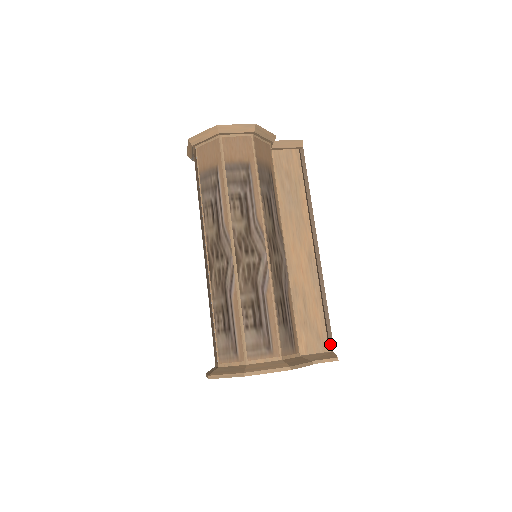
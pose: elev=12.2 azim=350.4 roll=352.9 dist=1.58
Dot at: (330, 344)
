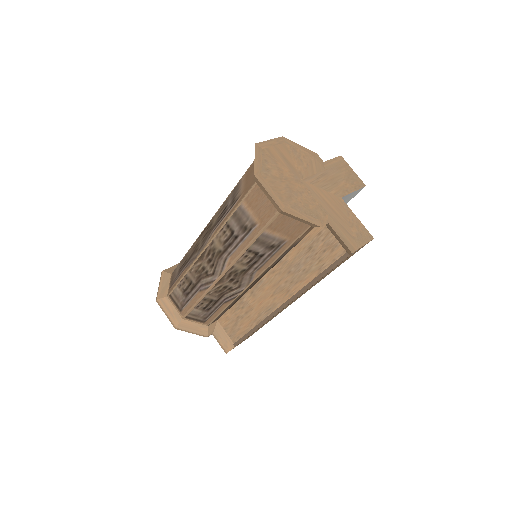
Dot at: (235, 343)
